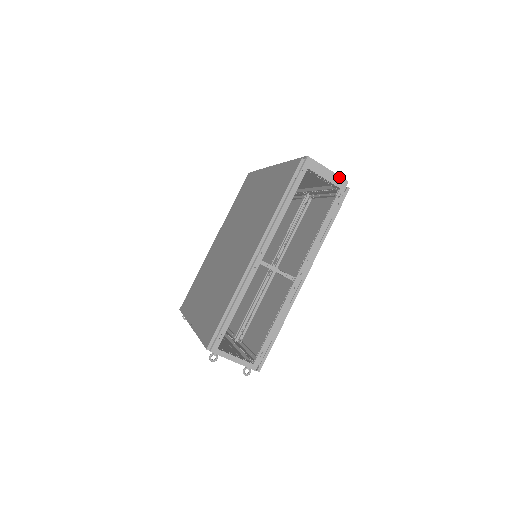
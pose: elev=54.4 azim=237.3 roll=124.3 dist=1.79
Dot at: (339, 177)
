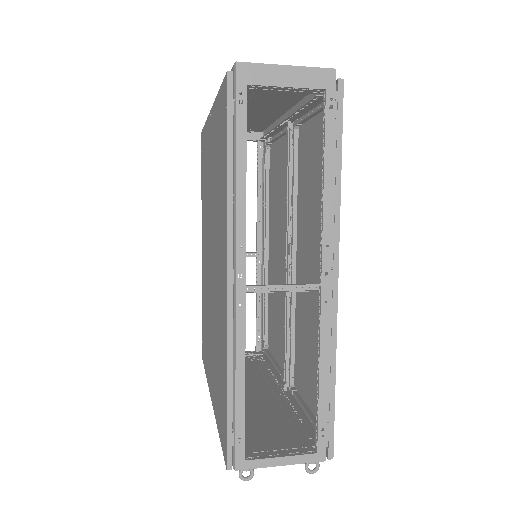
Dot at: (314, 70)
